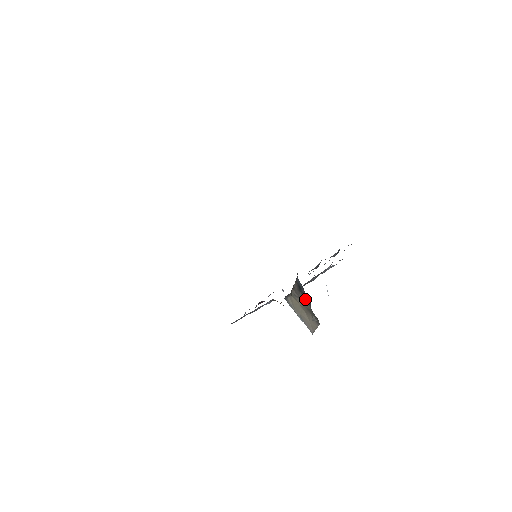
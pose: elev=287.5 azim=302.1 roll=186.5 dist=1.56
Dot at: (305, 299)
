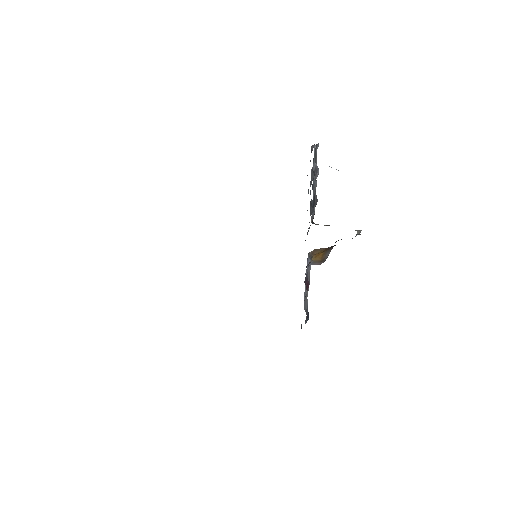
Dot at: occluded
